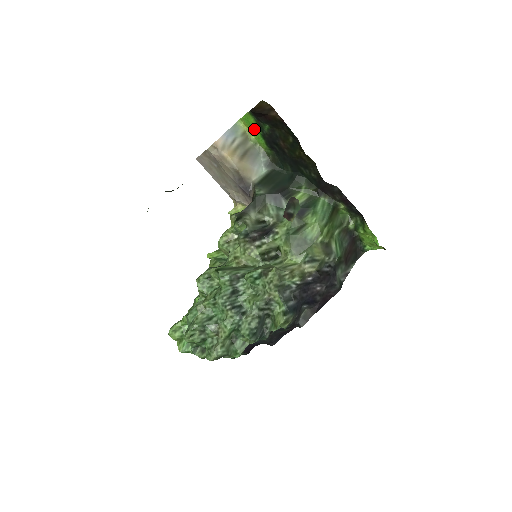
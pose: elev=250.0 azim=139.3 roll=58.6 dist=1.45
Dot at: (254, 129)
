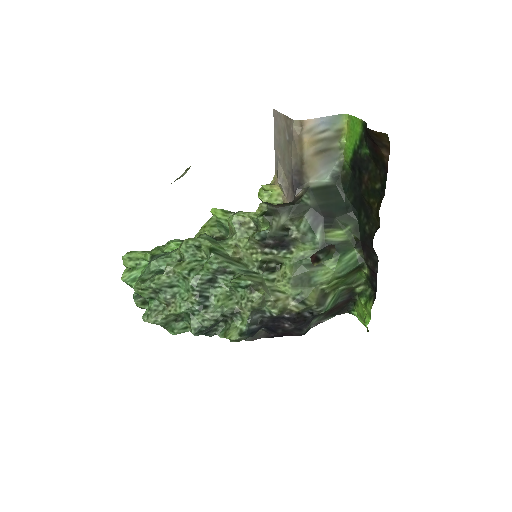
Dot at: (353, 137)
